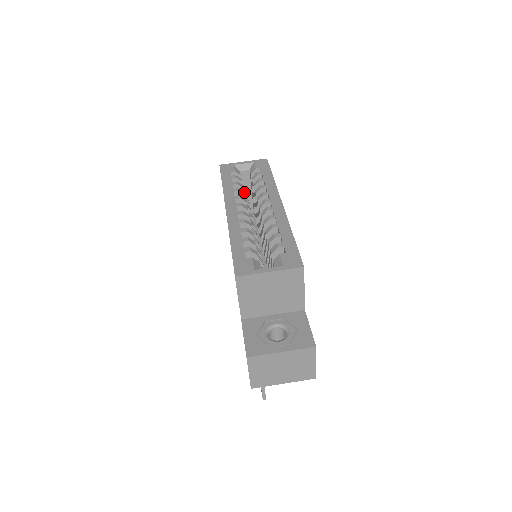
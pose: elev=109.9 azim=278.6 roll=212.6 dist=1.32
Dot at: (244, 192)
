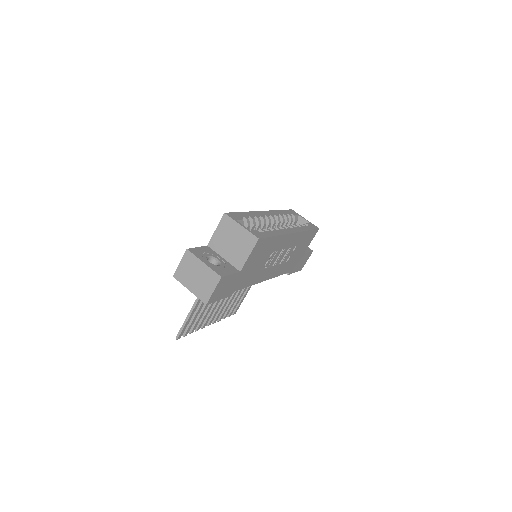
Dot at: occluded
